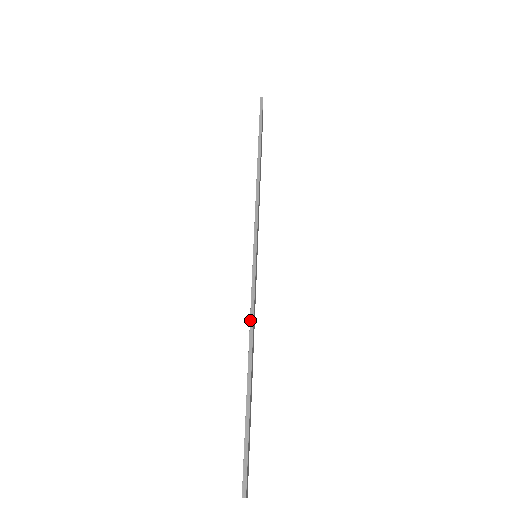
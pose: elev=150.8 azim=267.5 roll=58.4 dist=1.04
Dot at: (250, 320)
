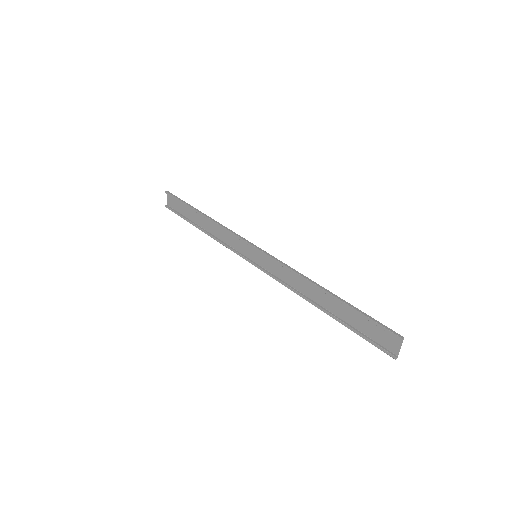
Dot at: (298, 273)
